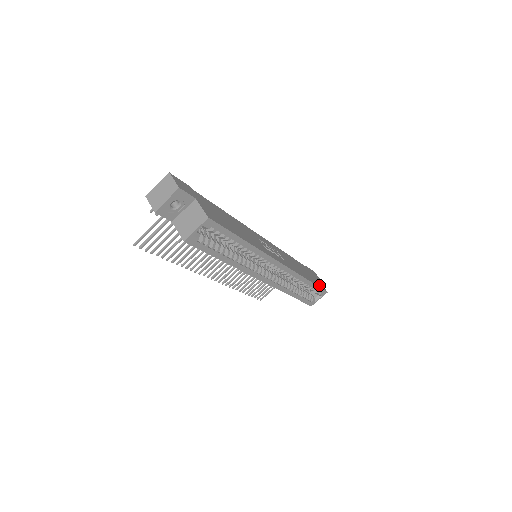
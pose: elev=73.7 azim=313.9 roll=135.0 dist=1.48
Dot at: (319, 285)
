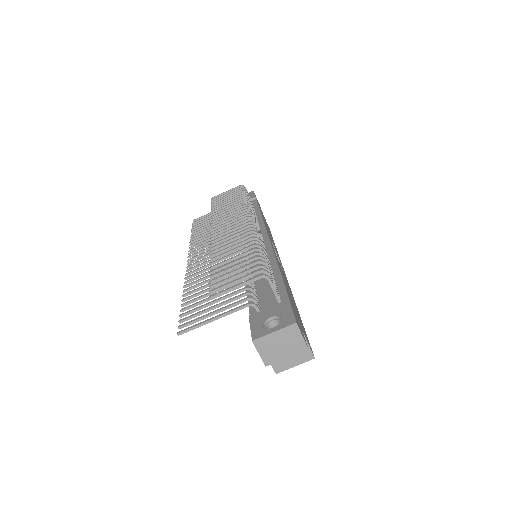
Dot at: occluded
